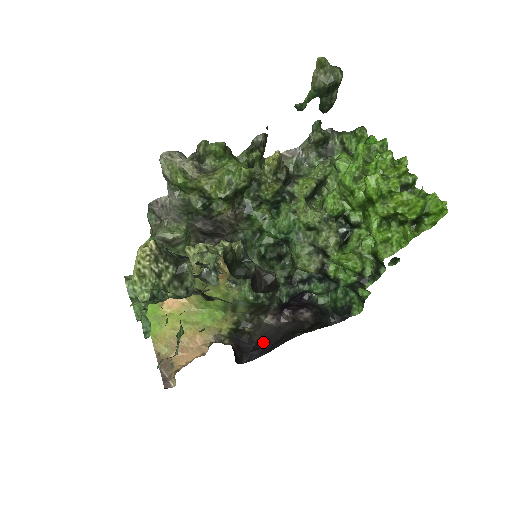
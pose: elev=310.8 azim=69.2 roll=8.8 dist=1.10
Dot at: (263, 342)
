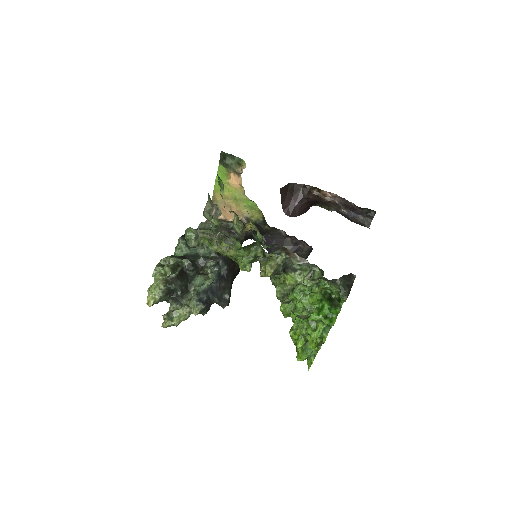
Dot at: (270, 239)
